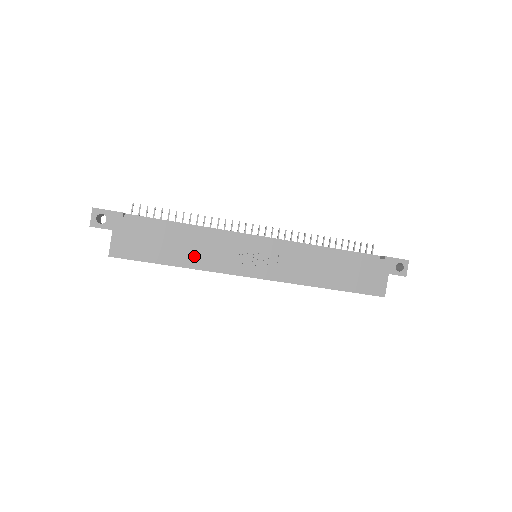
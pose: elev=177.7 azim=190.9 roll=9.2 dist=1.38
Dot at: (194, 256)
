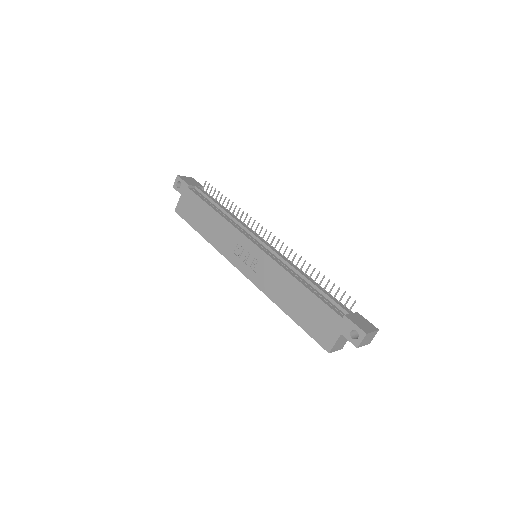
Dot at: (213, 234)
